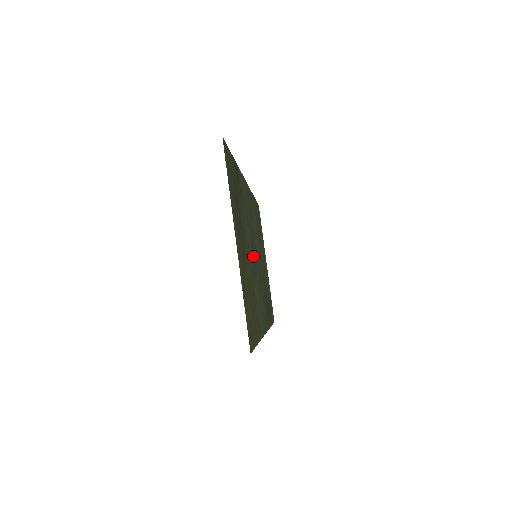
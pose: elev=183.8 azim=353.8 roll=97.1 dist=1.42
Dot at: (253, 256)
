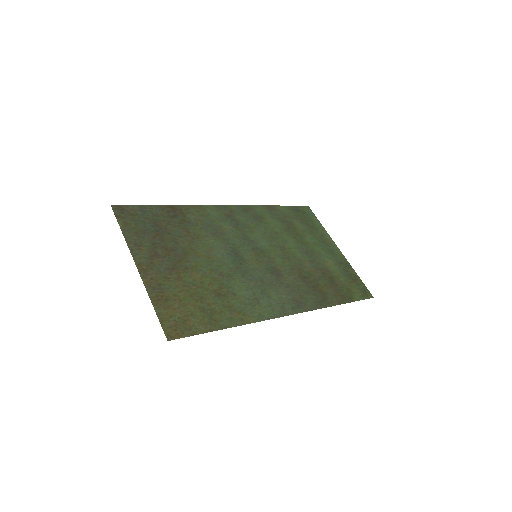
Dot at: (237, 259)
